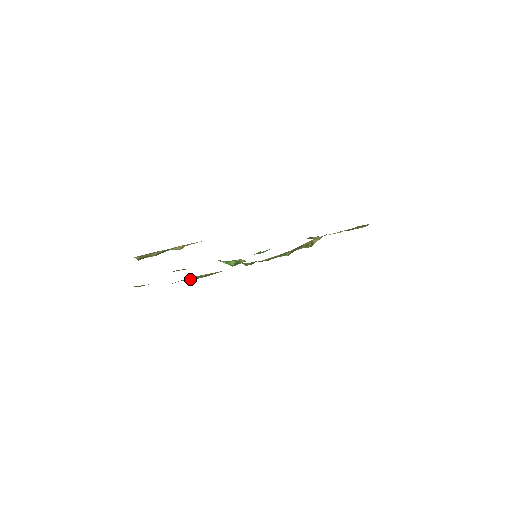
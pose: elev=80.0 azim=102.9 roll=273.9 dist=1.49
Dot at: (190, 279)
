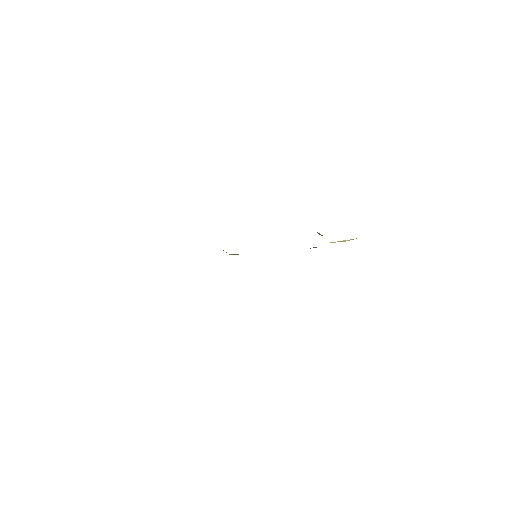
Dot at: occluded
